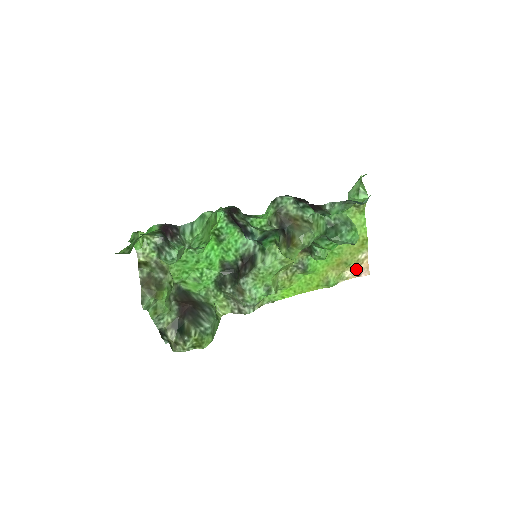
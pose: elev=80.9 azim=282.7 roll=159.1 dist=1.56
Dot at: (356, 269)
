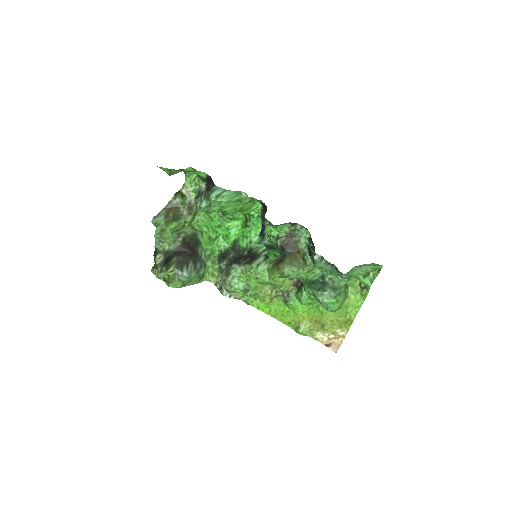
Dot at: (329, 338)
